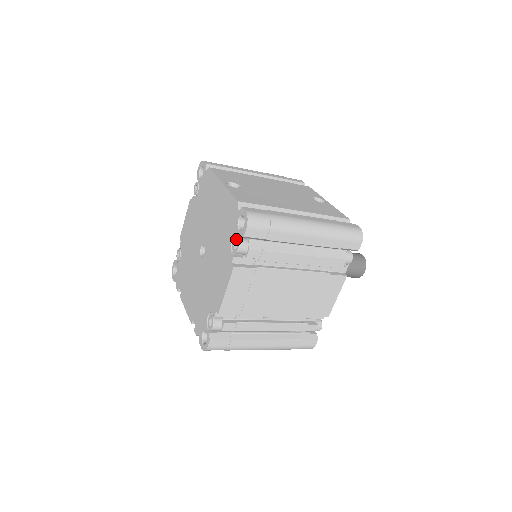
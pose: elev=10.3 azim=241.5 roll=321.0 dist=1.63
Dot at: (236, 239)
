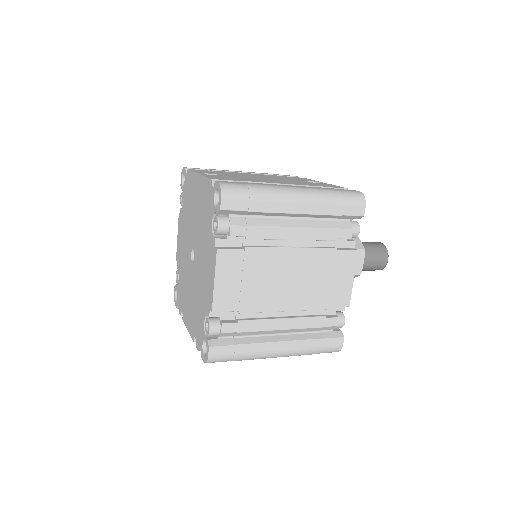
Dot at: (215, 218)
